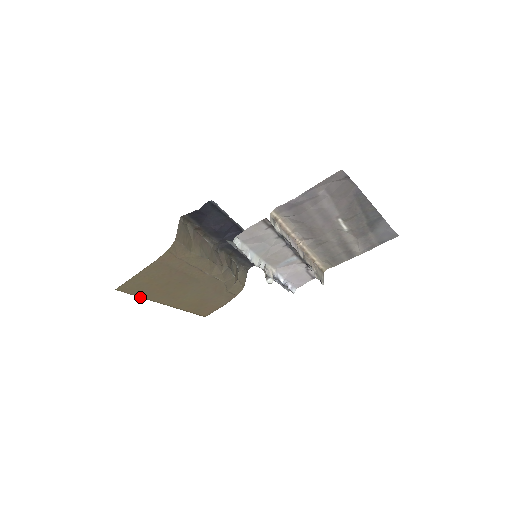
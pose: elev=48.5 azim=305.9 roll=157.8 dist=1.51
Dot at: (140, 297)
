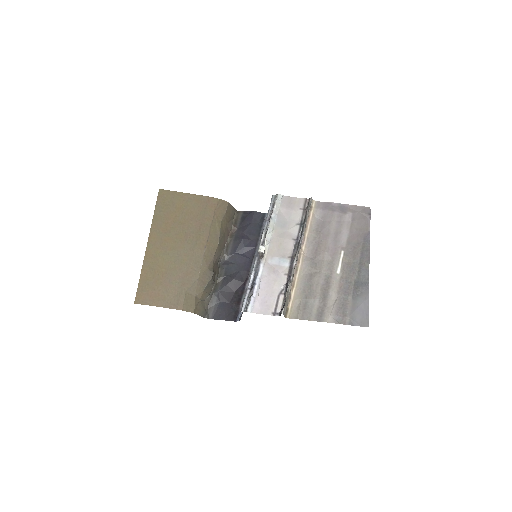
Dot at: (154, 214)
